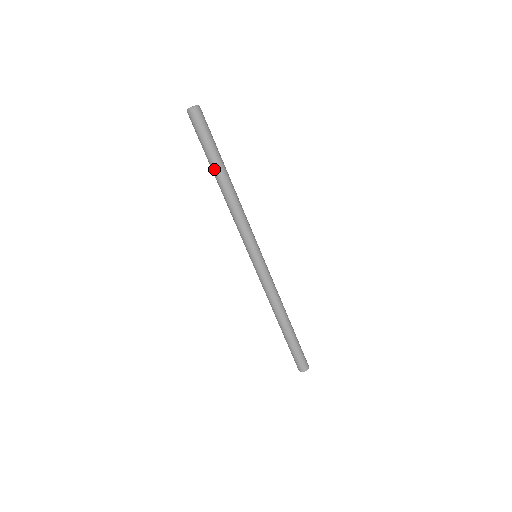
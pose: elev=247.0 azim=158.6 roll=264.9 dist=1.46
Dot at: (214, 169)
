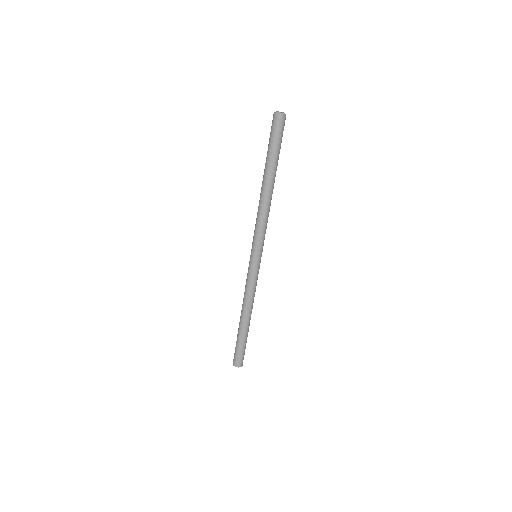
Dot at: (265, 169)
